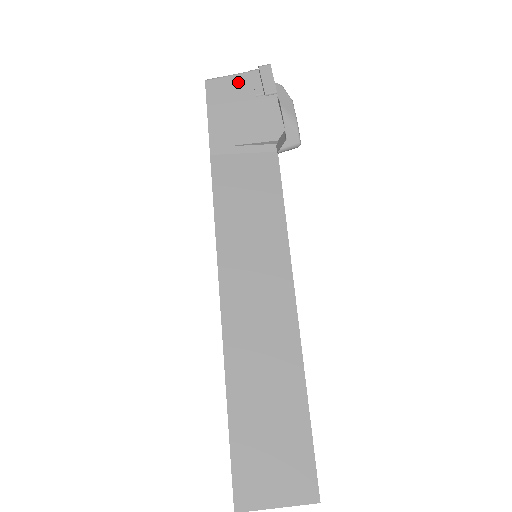
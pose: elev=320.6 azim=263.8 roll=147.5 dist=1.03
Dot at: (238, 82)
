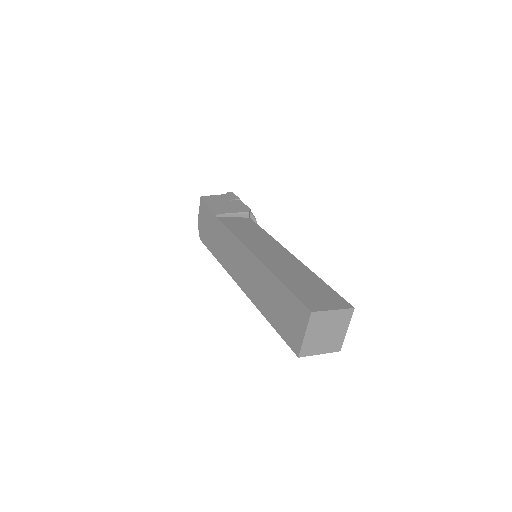
Dot at: (219, 197)
